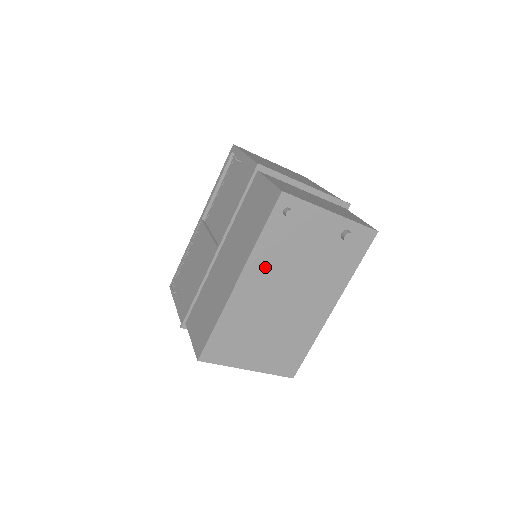
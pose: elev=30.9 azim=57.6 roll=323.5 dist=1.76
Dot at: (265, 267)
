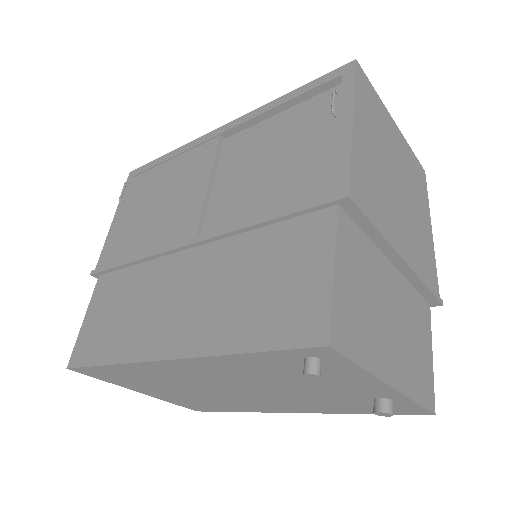
Dot at: (223, 369)
